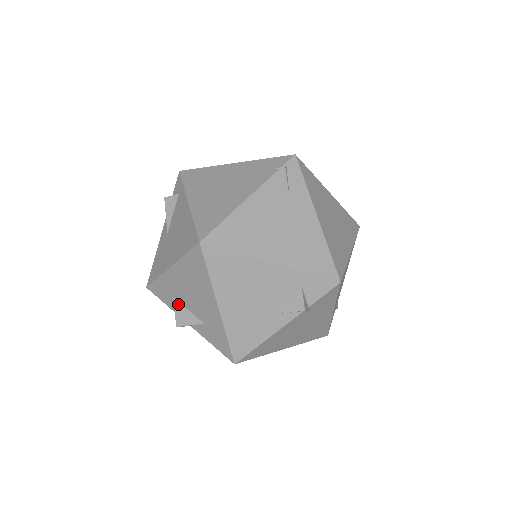
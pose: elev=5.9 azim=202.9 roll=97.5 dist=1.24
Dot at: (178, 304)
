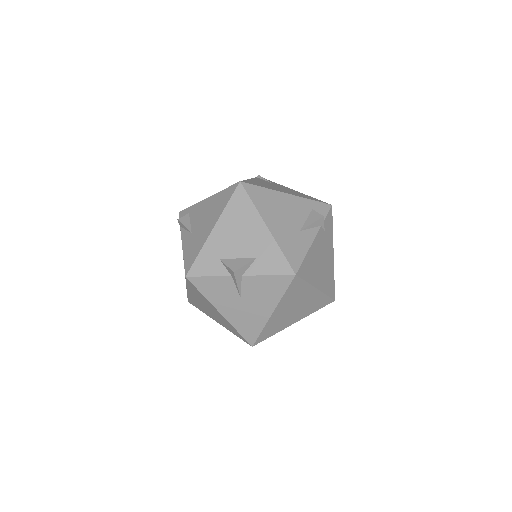
Dot at: (226, 260)
